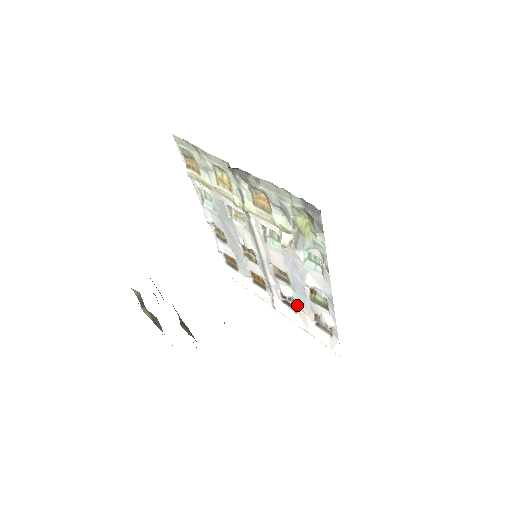
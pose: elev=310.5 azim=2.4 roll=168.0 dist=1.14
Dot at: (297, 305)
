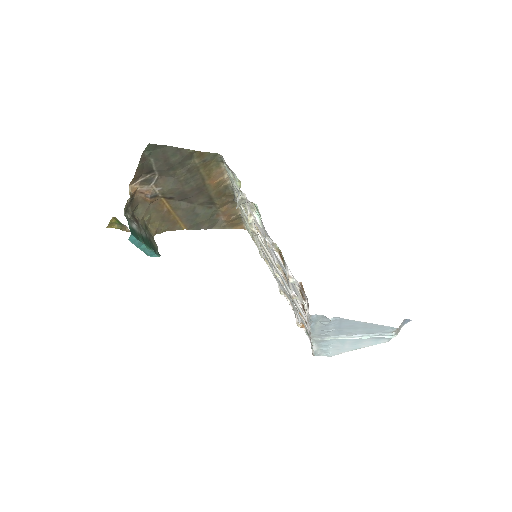
Dot at: occluded
